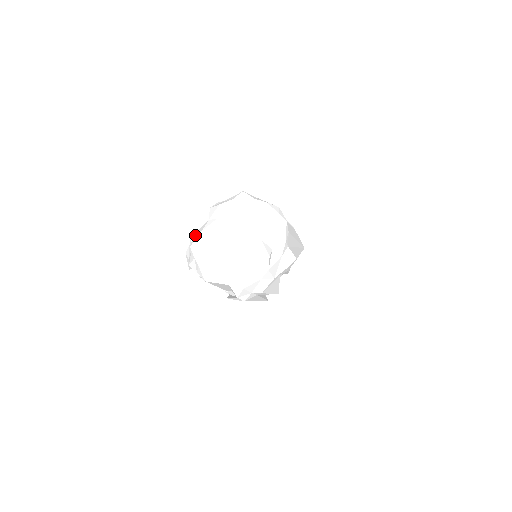
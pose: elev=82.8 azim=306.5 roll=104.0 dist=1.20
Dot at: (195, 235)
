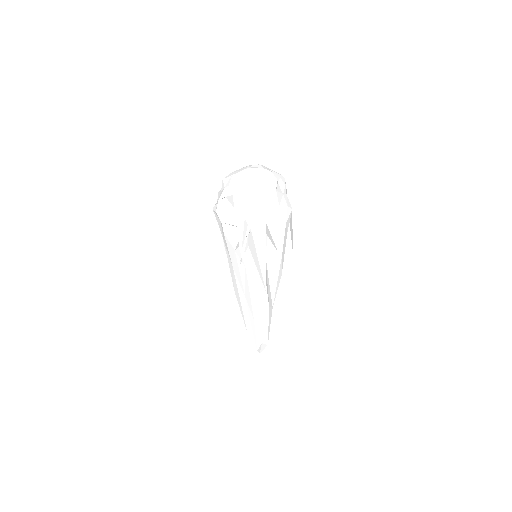
Dot at: occluded
